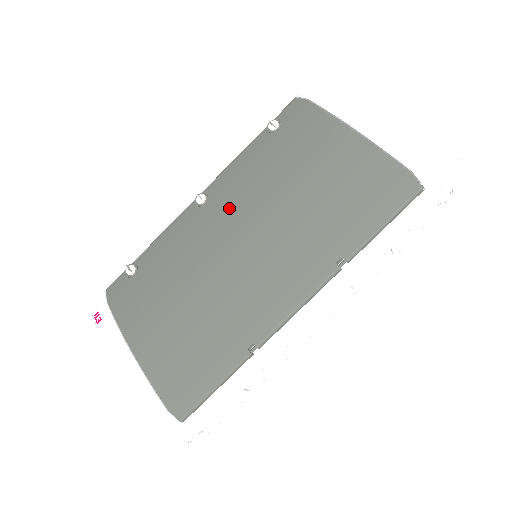
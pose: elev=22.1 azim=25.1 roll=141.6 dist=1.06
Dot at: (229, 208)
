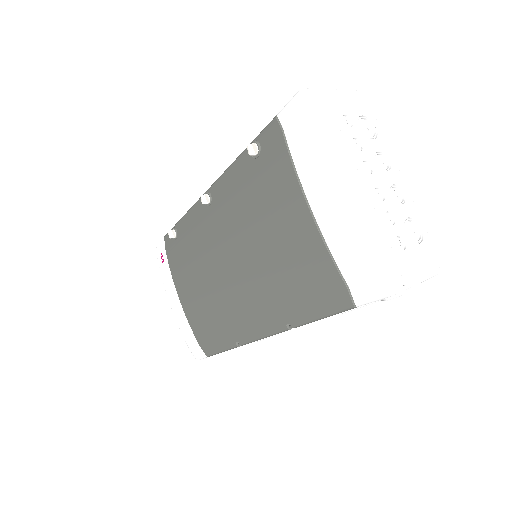
Dot at: (222, 226)
